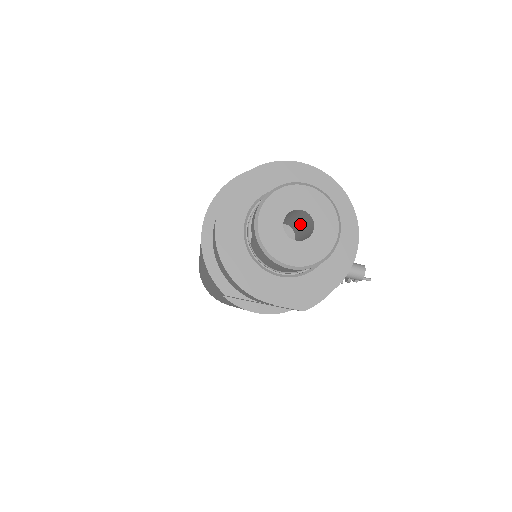
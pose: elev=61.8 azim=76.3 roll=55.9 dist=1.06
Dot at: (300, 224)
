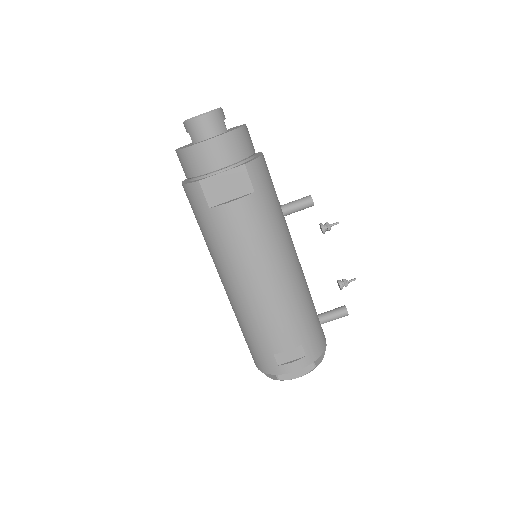
Dot at: occluded
